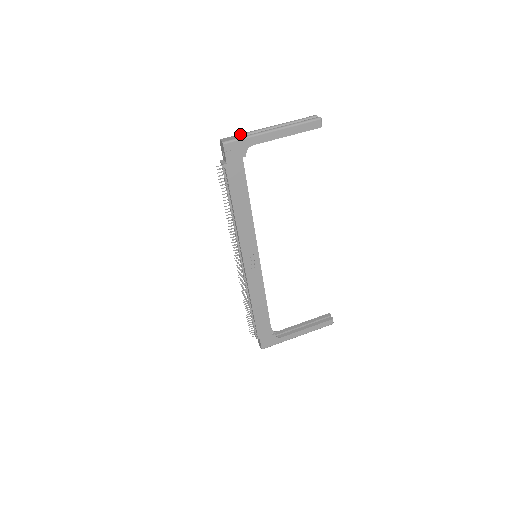
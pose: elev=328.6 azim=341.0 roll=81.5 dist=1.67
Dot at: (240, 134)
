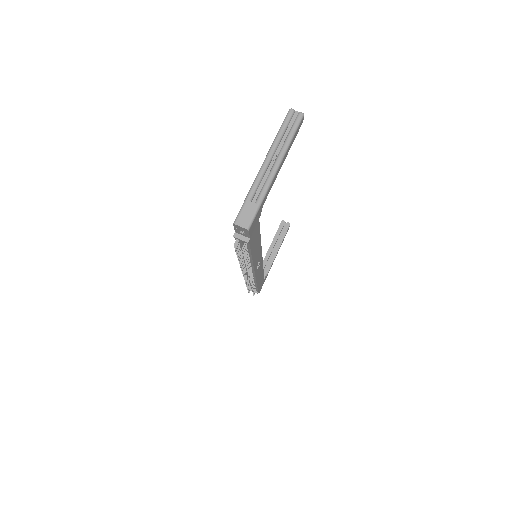
Dot at: (248, 200)
